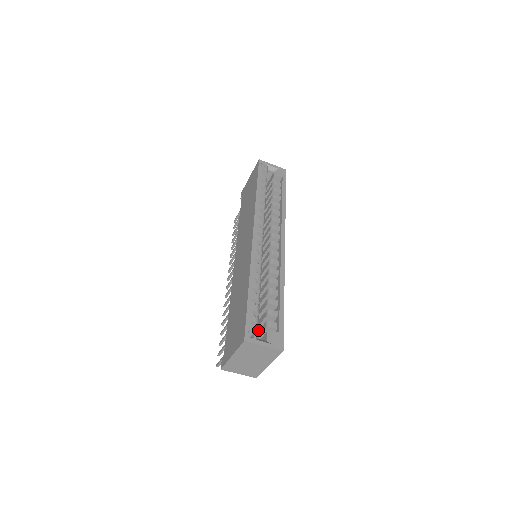
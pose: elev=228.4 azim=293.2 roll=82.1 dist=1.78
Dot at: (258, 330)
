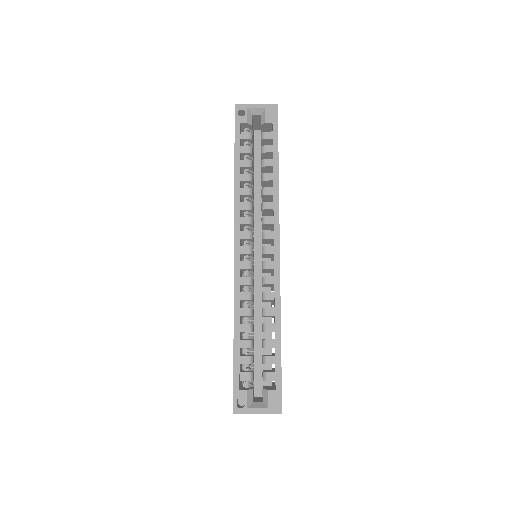
Dot at: (250, 391)
